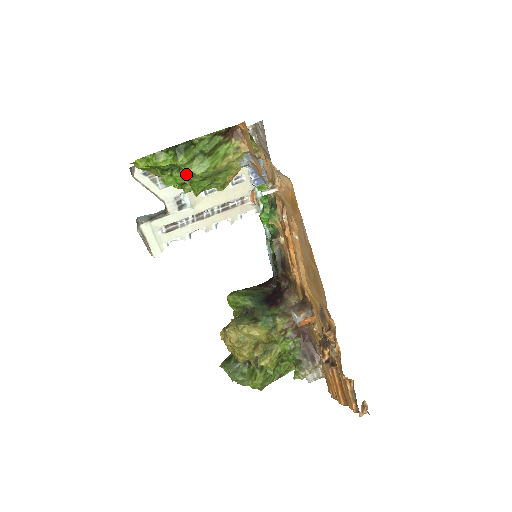
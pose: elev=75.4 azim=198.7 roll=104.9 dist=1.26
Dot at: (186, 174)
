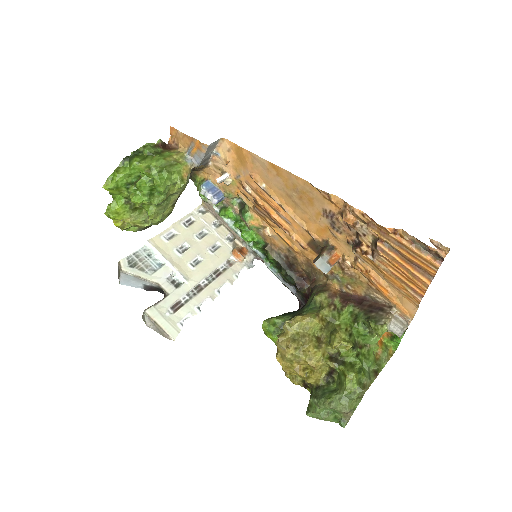
Dot at: (145, 174)
